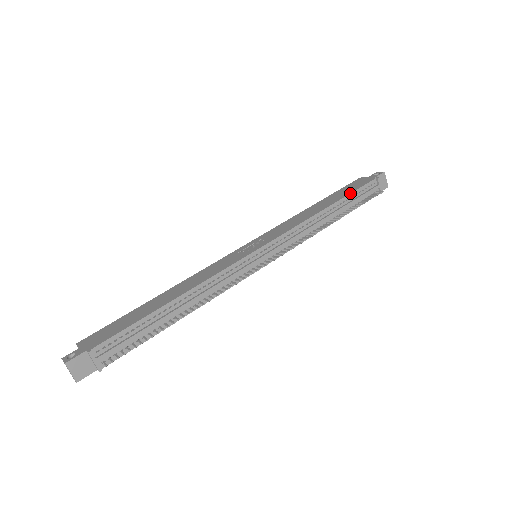
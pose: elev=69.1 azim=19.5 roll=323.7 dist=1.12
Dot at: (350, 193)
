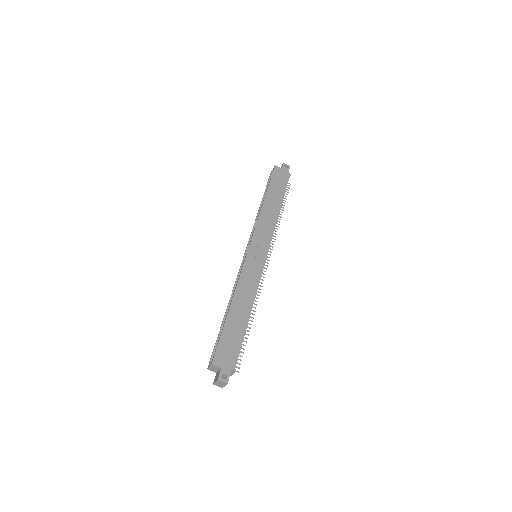
Dot at: occluded
